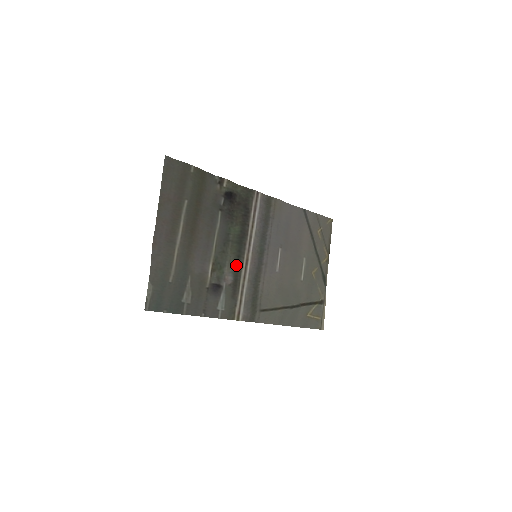
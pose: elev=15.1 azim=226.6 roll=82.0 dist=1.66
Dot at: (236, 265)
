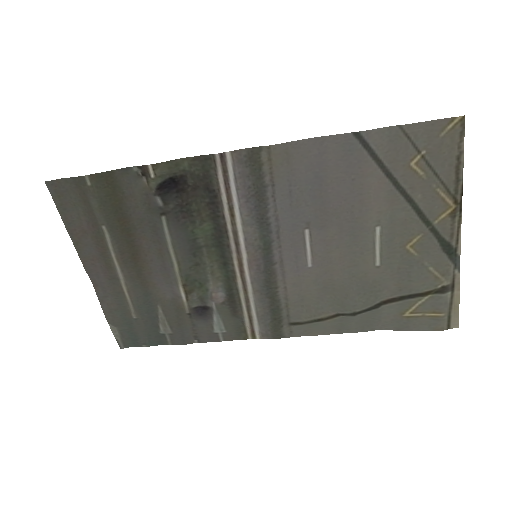
Dot at: (225, 275)
